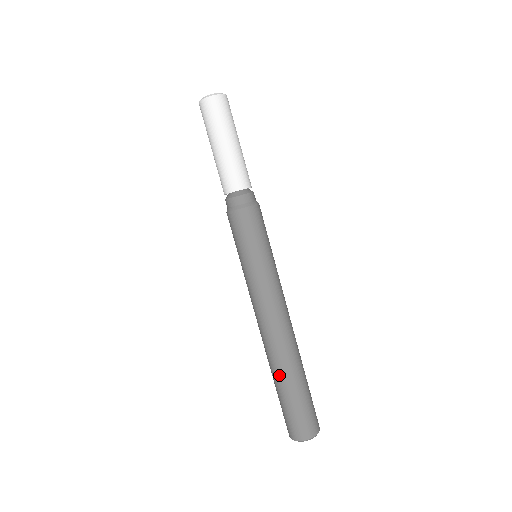
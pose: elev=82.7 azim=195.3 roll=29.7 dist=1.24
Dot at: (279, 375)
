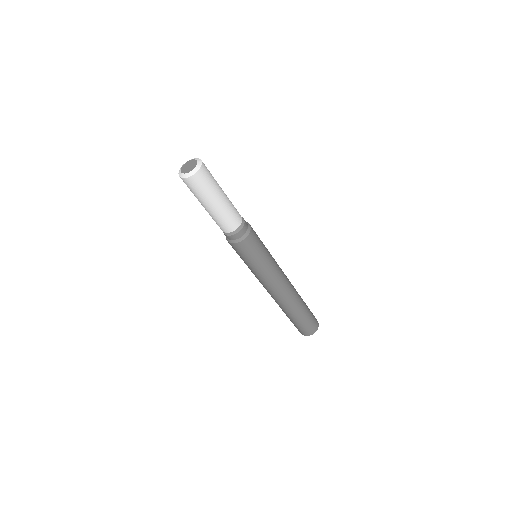
Dot at: (295, 312)
